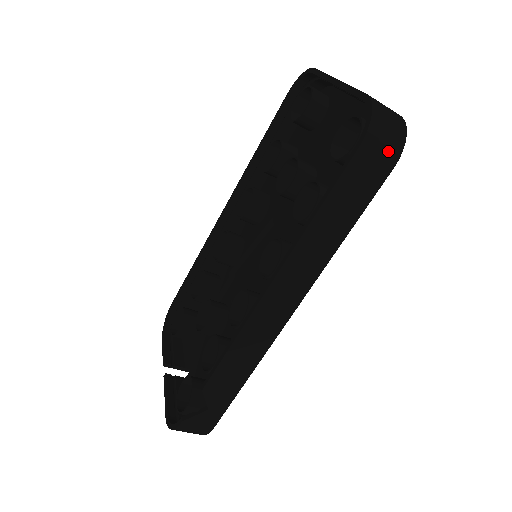
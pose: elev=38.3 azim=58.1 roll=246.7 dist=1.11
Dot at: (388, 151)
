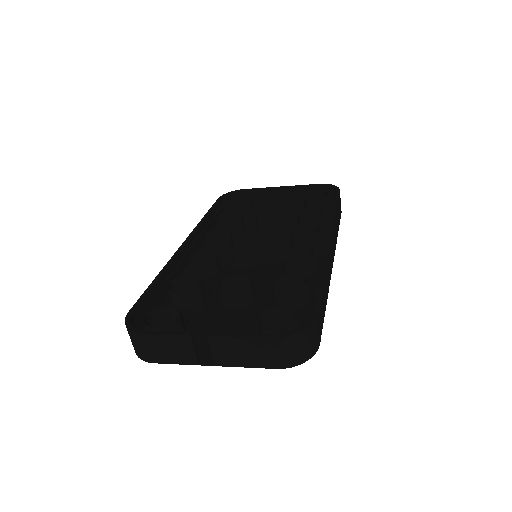
Dot at: occluded
